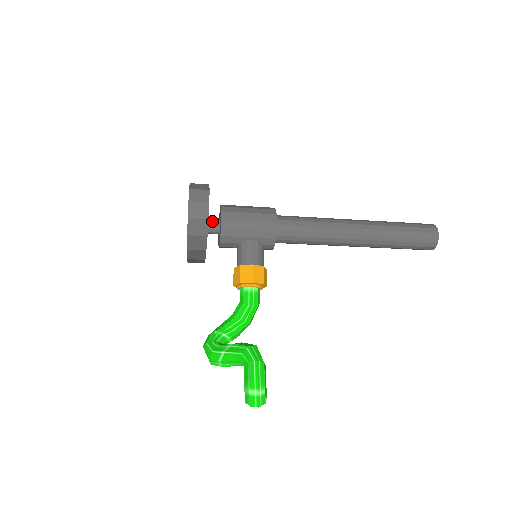
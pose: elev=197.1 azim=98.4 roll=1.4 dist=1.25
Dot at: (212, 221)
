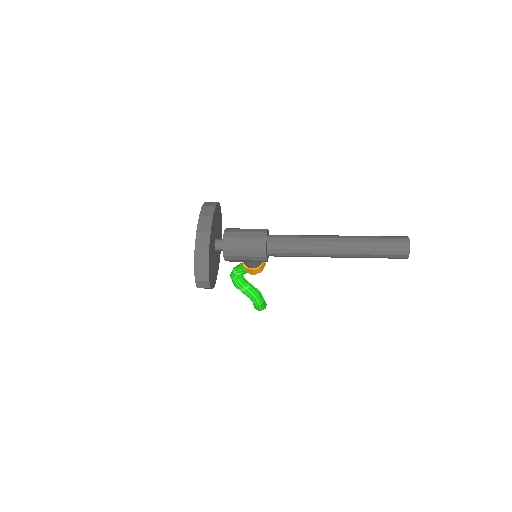
Dot at: (219, 249)
